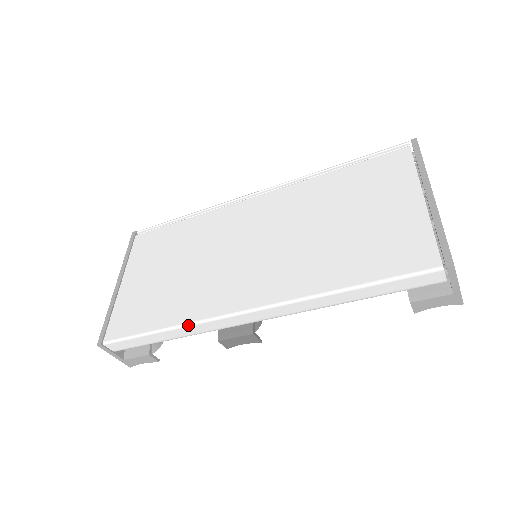
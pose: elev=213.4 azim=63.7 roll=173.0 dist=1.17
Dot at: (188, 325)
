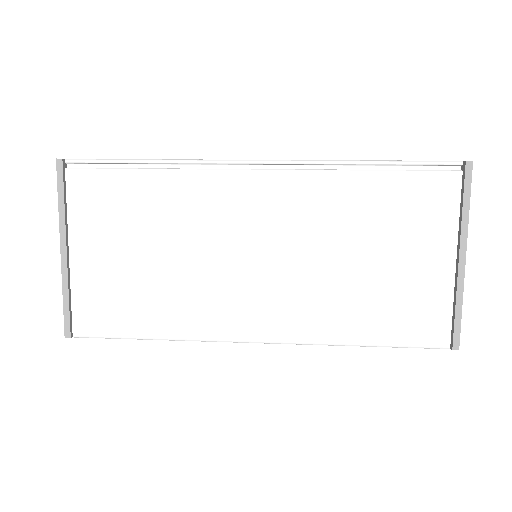
Dot at: occluded
